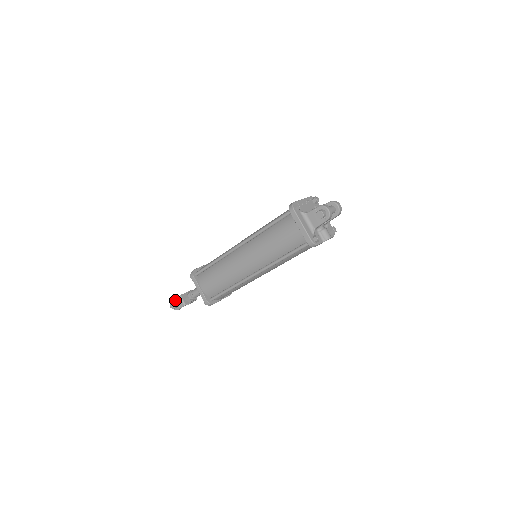
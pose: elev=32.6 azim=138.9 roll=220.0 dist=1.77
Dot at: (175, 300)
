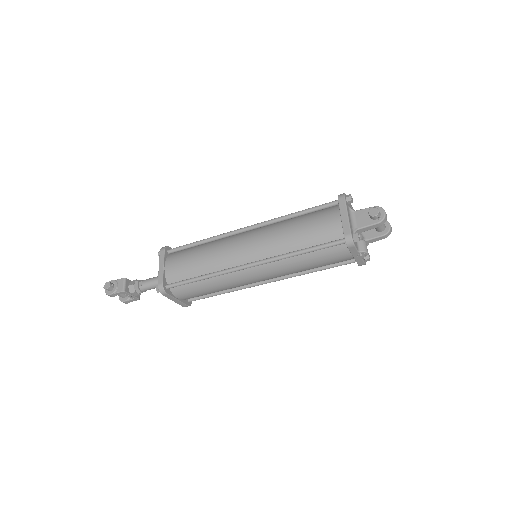
Dot at: (115, 281)
